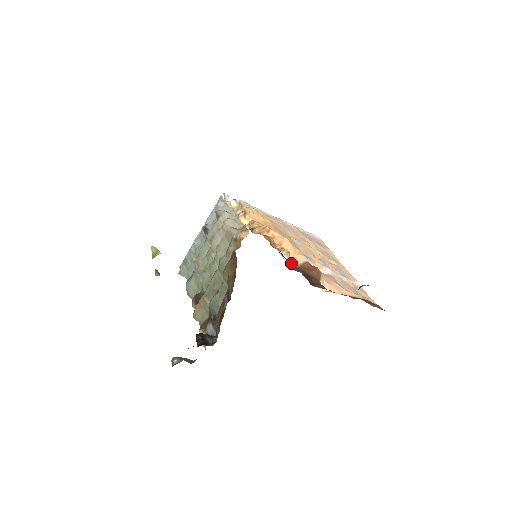
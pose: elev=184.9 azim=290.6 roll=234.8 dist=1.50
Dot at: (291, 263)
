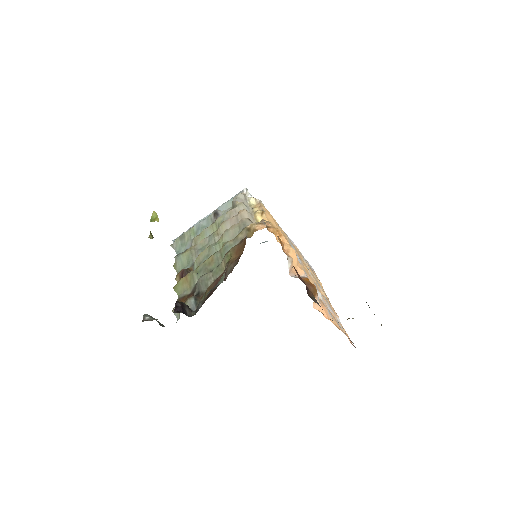
Dot at: occluded
